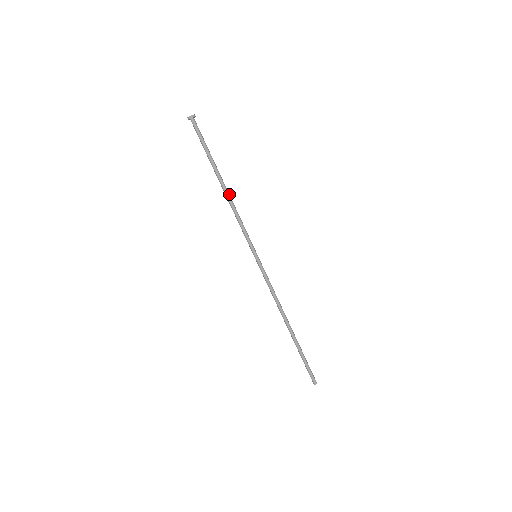
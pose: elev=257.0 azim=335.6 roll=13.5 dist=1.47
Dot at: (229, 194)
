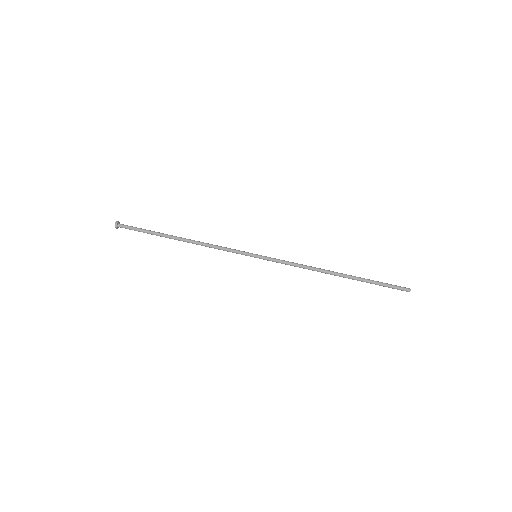
Dot at: (192, 241)
